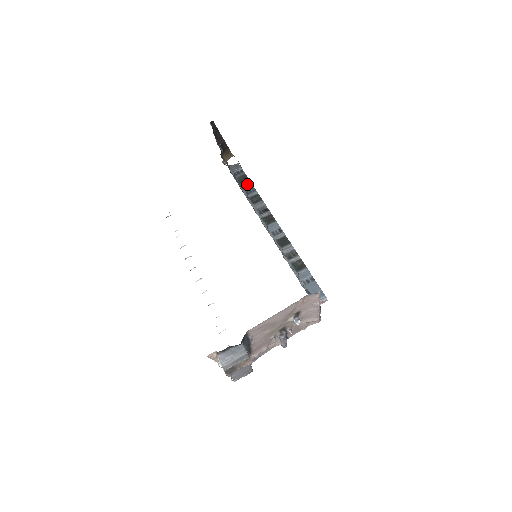
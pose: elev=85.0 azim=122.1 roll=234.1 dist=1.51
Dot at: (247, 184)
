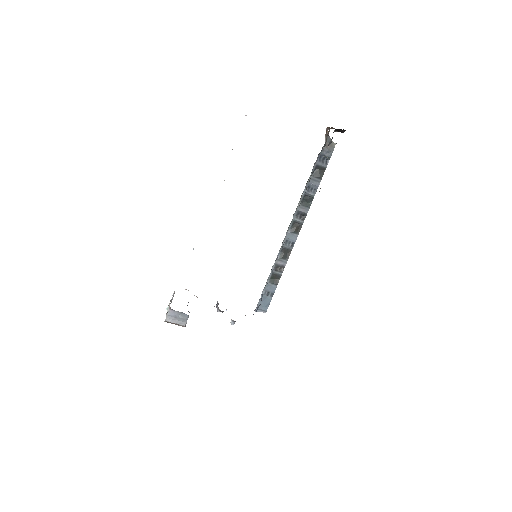
Dot at: (316, 181)
